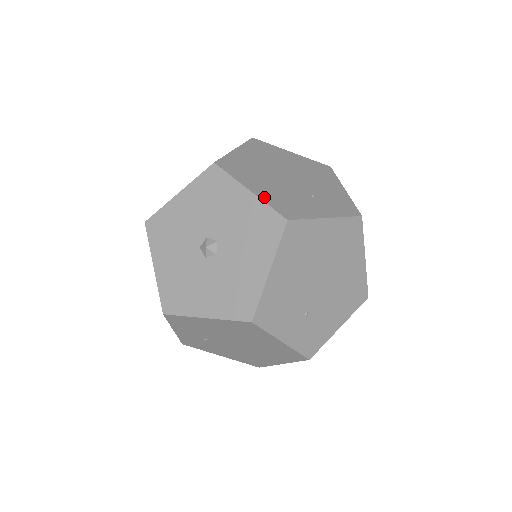
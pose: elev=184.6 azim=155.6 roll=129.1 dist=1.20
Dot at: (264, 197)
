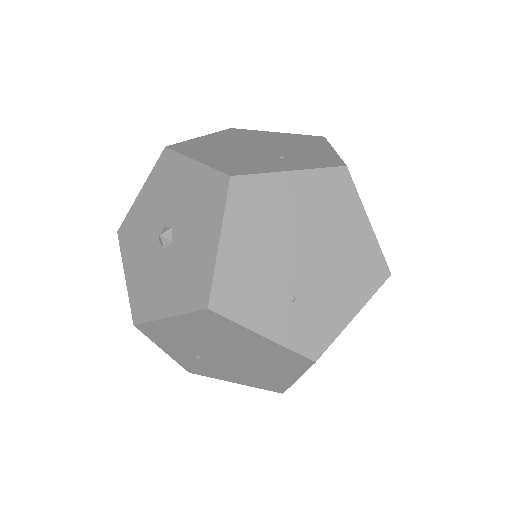
Dot at: (211, 163)
